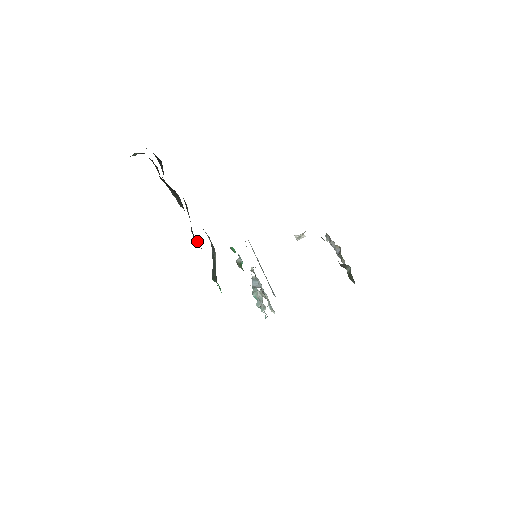
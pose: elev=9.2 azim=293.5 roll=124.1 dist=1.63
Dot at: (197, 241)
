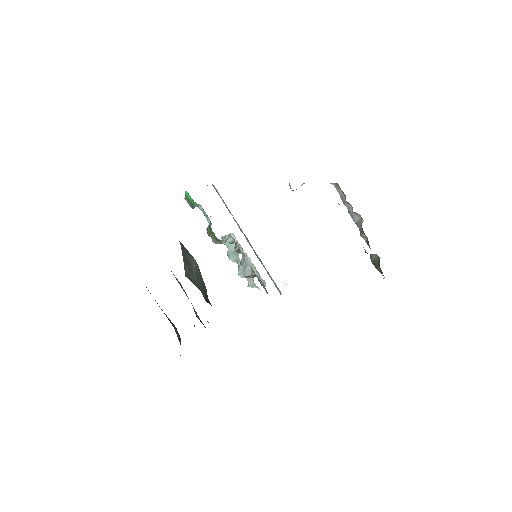
Dot at: occluded
